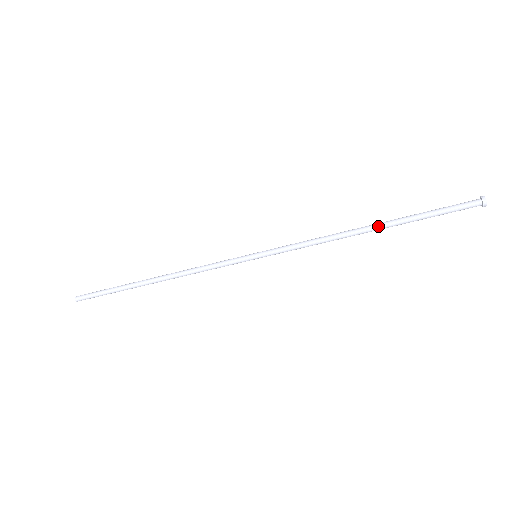
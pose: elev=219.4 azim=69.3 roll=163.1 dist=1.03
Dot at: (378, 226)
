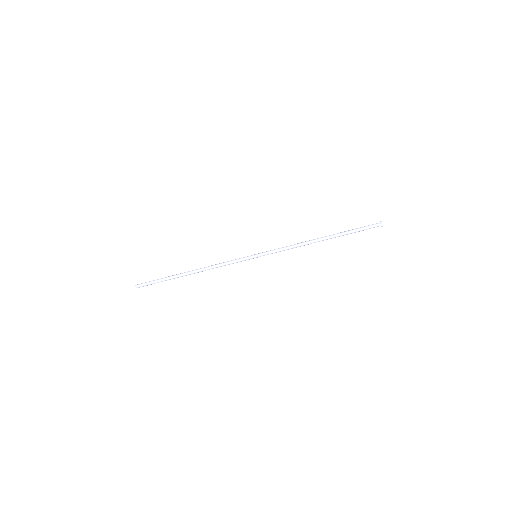
Dot at: (326, 236)
